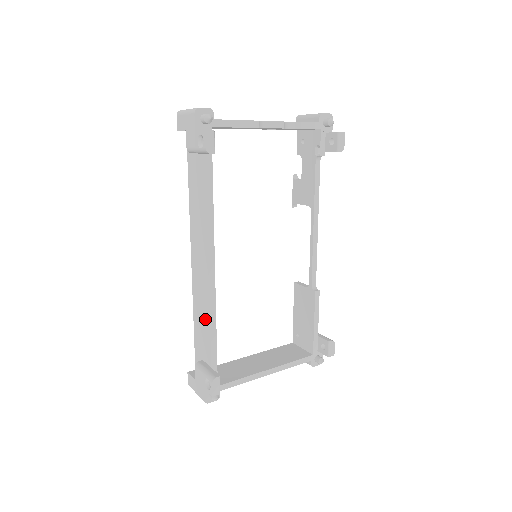
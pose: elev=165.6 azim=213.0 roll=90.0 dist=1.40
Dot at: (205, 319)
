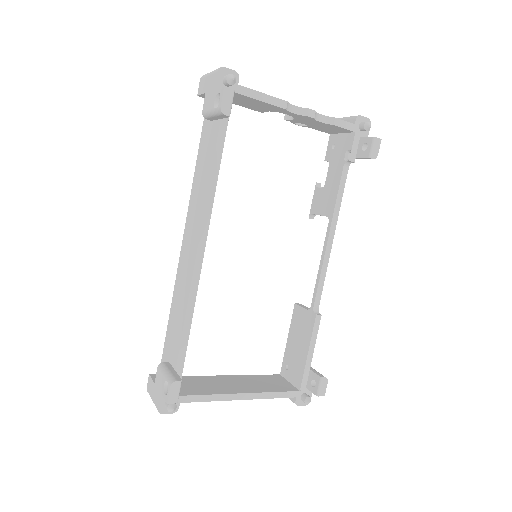
Dot at: (181, 311)
